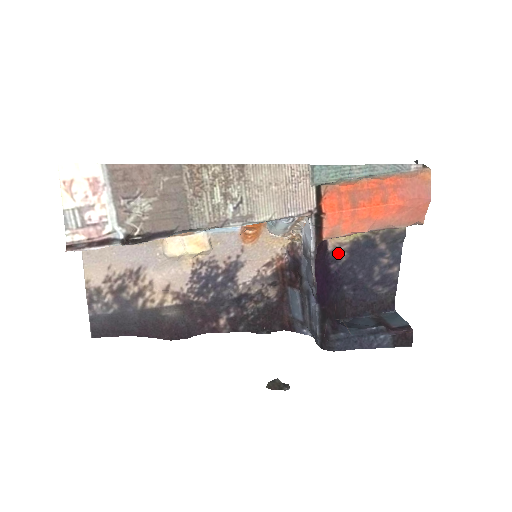
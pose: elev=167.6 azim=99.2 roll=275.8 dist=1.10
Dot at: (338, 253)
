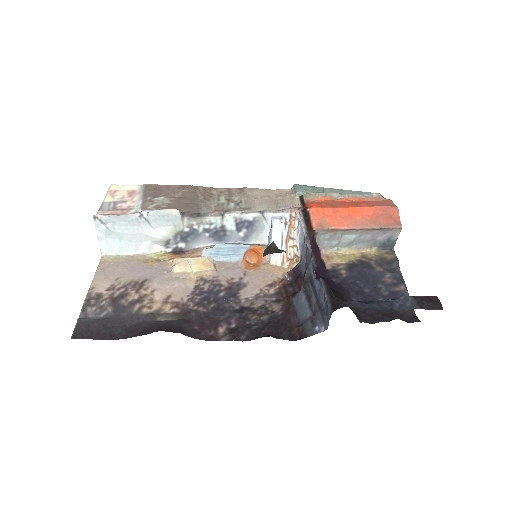
Dot at: (337, 271)
